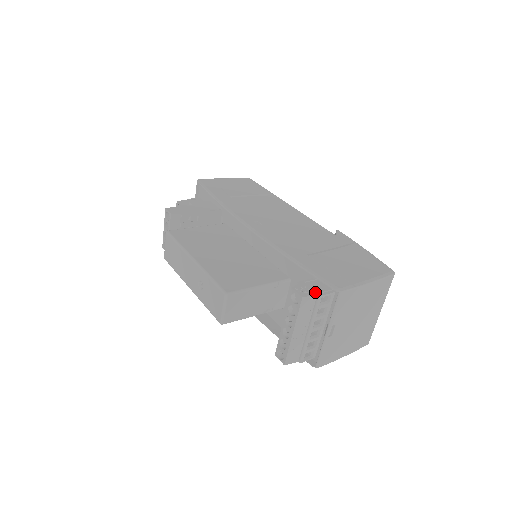
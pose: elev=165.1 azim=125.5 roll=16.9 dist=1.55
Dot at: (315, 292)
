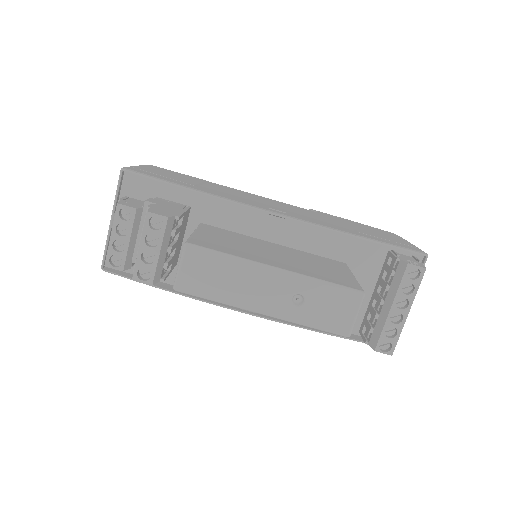
Dot at: (417, 262)
